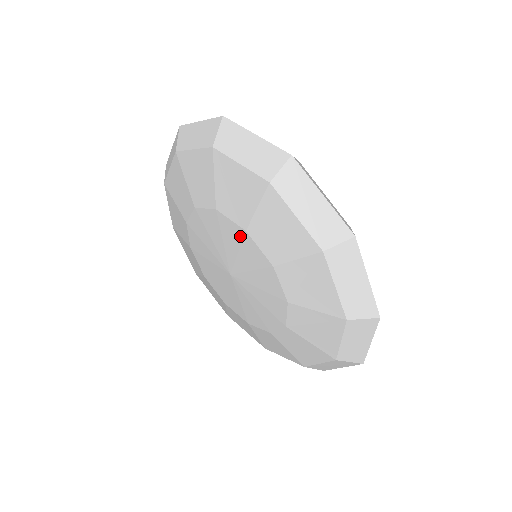
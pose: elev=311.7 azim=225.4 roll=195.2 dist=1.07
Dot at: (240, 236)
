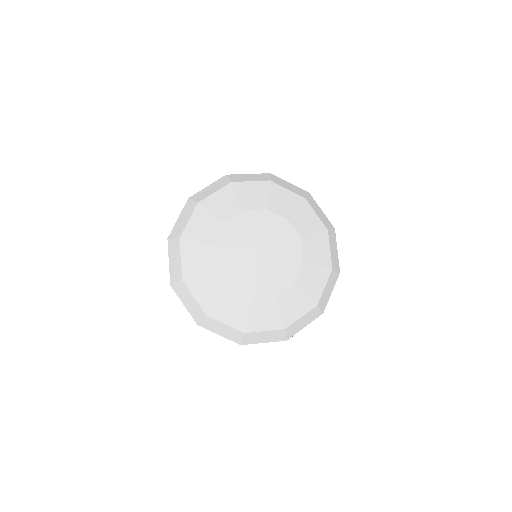
Dot at: (263, 215)
